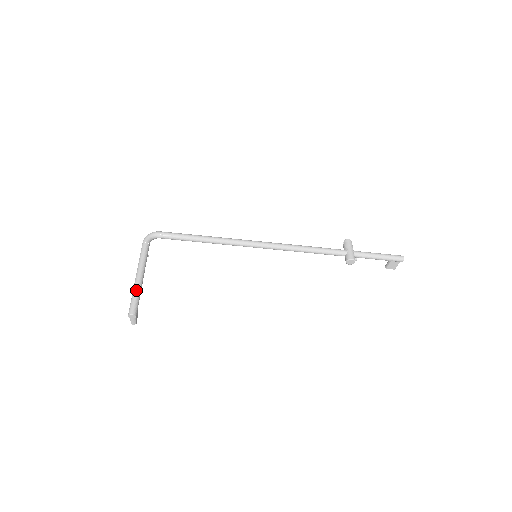
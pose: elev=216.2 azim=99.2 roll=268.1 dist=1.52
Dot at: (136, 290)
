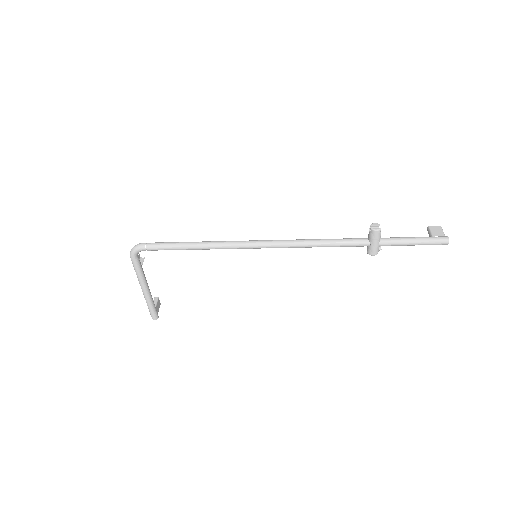
Dot at: (148, 304)
